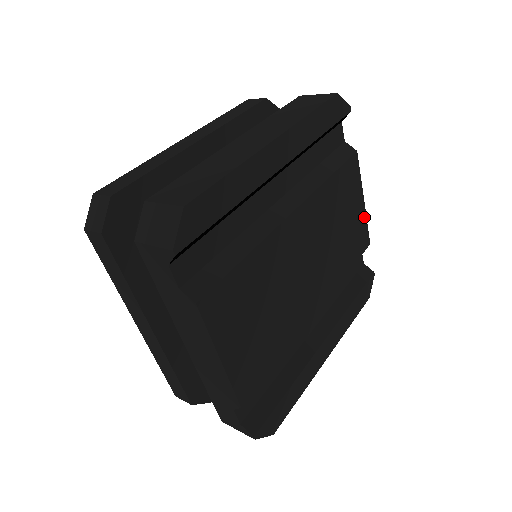
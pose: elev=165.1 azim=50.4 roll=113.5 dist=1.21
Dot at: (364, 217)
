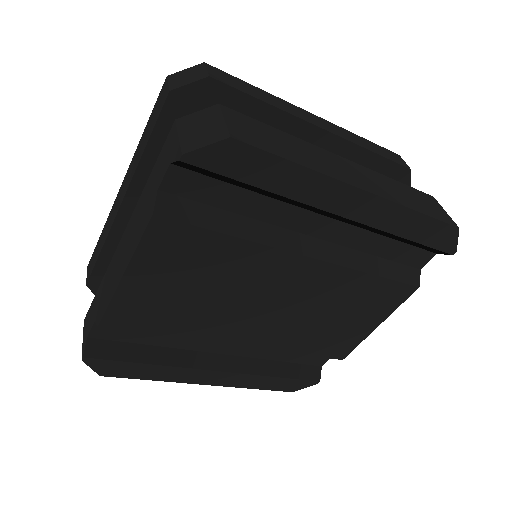
Dot at: (363, 337)
